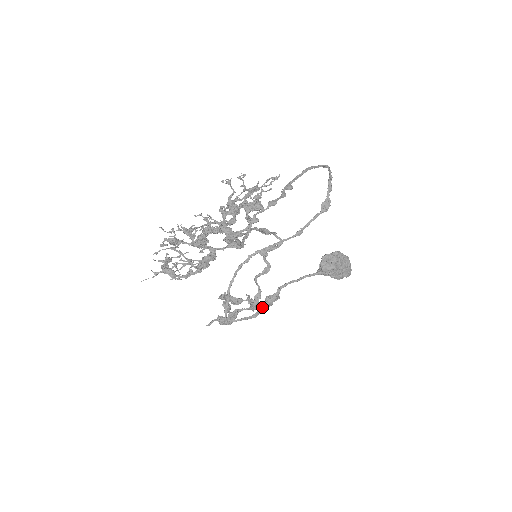
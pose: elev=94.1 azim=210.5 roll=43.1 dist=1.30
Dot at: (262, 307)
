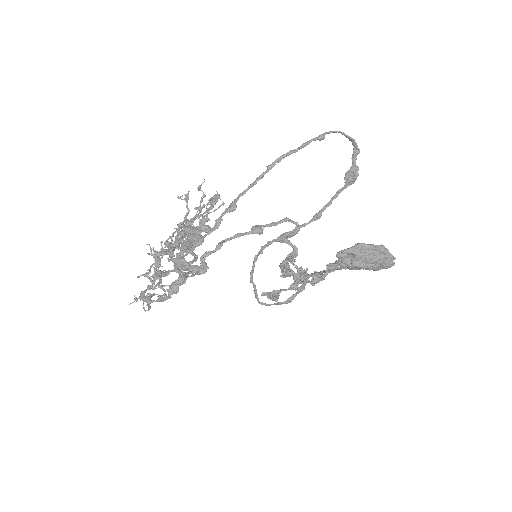
Dot at: occluded
